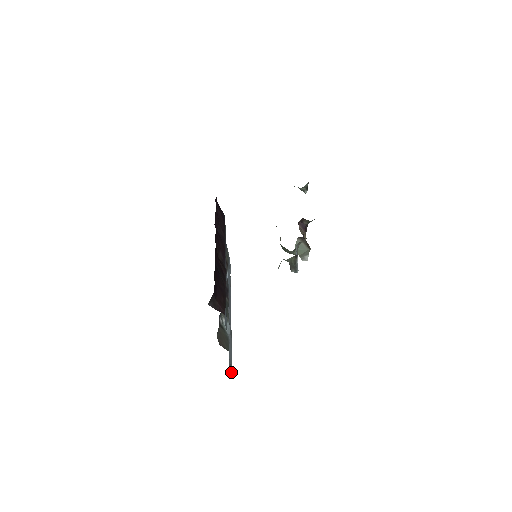
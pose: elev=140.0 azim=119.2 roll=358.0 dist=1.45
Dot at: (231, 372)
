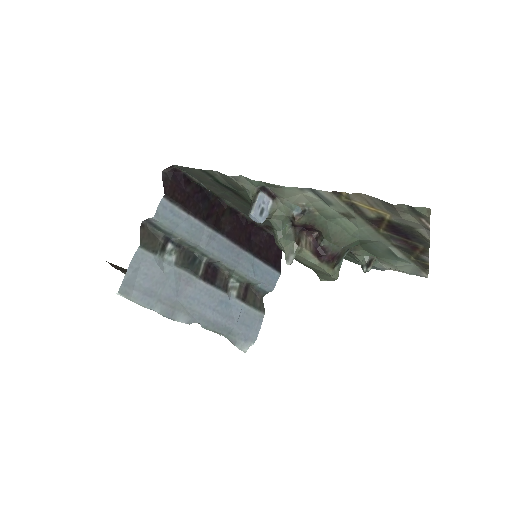
Dot at: (126, 290)
